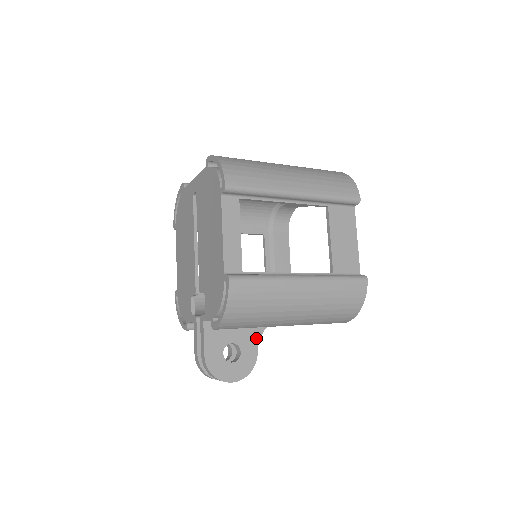
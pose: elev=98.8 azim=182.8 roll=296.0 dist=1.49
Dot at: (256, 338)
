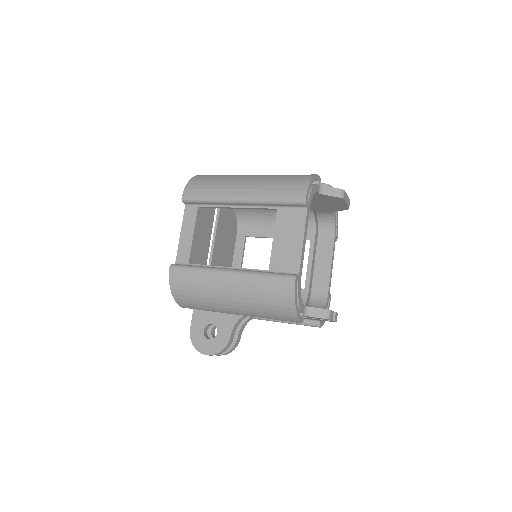
Dot at: (232, 324)
